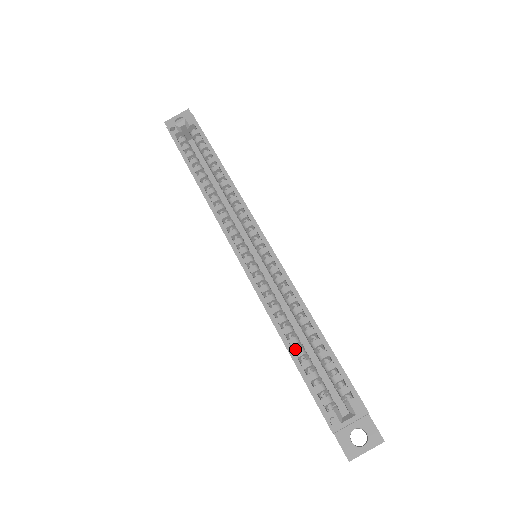
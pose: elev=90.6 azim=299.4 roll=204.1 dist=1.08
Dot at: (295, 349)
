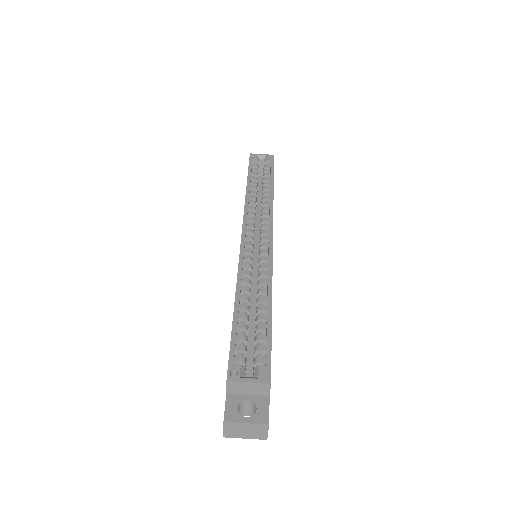
Dot at: occluded
